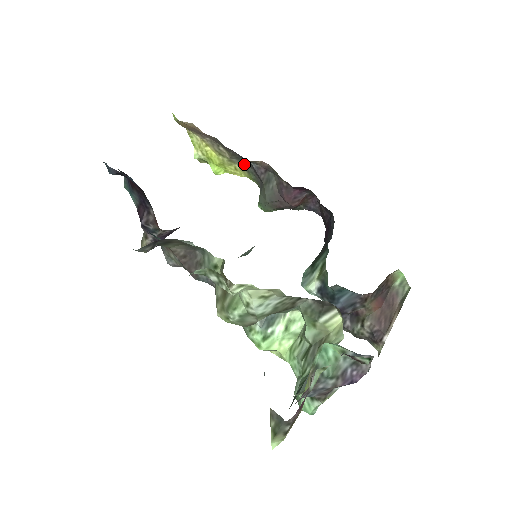
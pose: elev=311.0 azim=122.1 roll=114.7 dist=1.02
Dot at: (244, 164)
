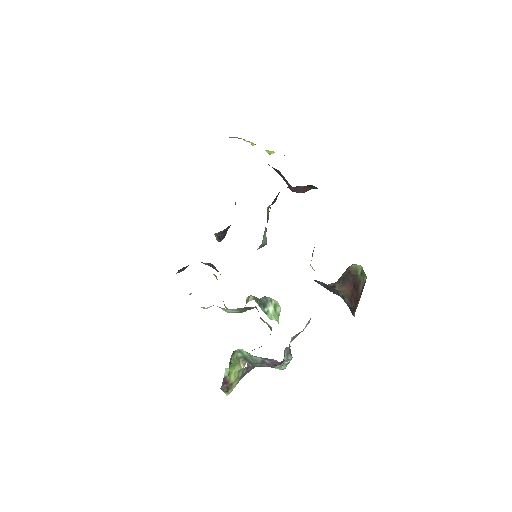
Dot at: occluded
